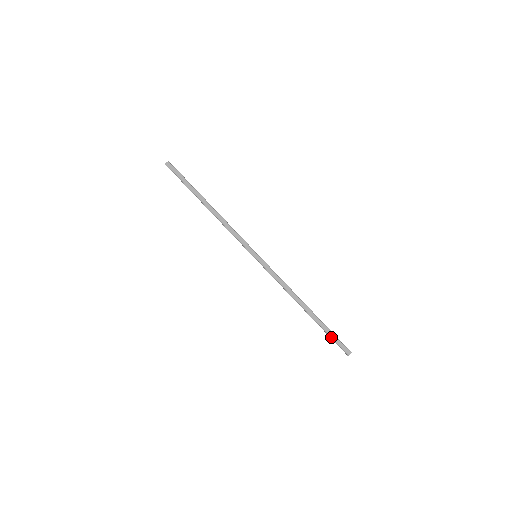
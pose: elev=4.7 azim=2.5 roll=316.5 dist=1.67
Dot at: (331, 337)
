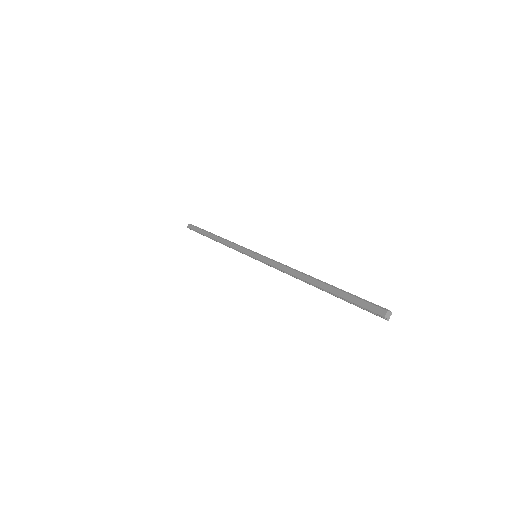
Dot at: (351, 302)
